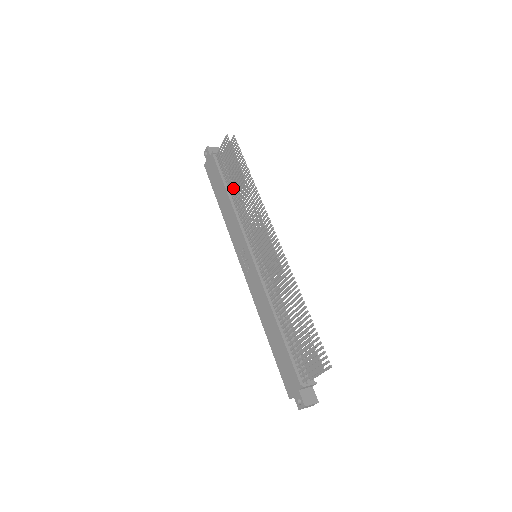
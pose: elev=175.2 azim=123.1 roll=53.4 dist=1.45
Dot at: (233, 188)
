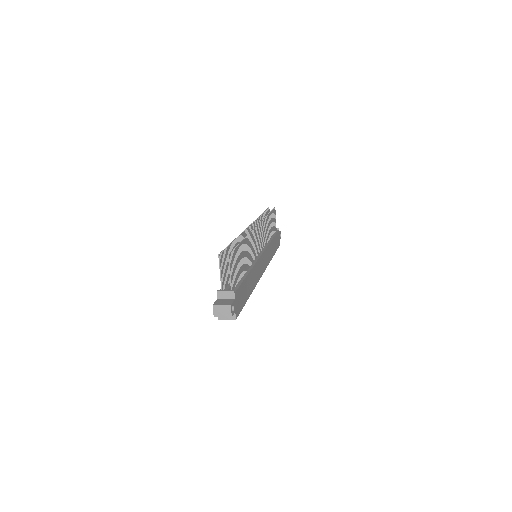
Dot at: occluded
